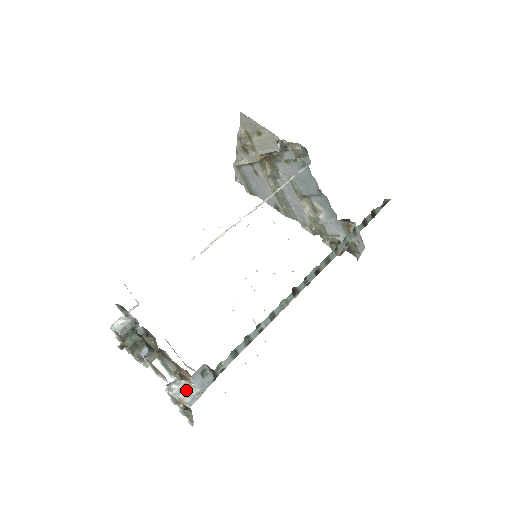
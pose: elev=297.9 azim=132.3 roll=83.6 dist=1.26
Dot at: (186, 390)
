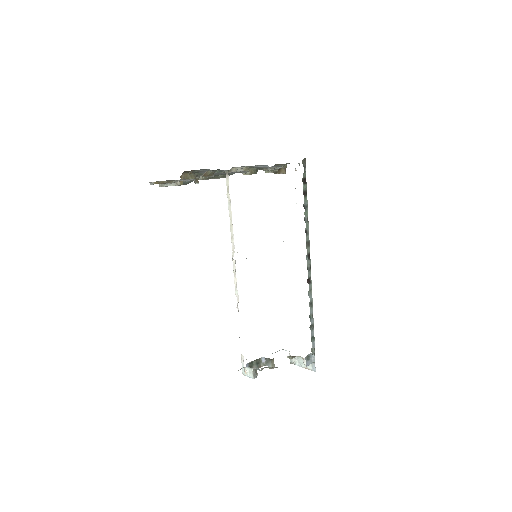
Dot at: (304, 364)
